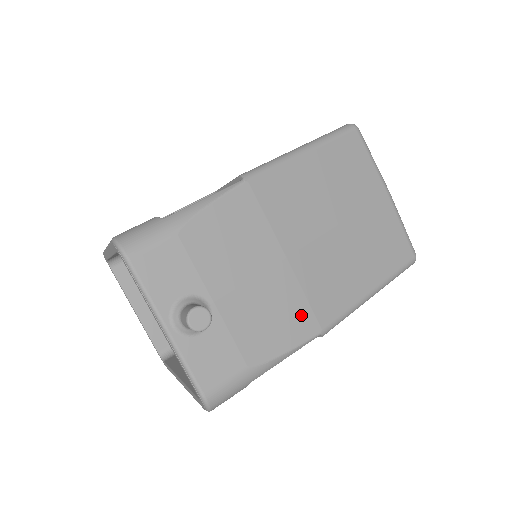
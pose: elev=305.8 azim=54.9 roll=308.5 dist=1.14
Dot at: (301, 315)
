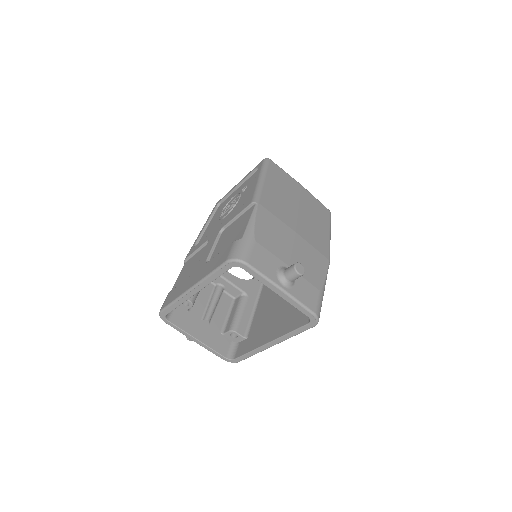
Dot at: (318, 257)
